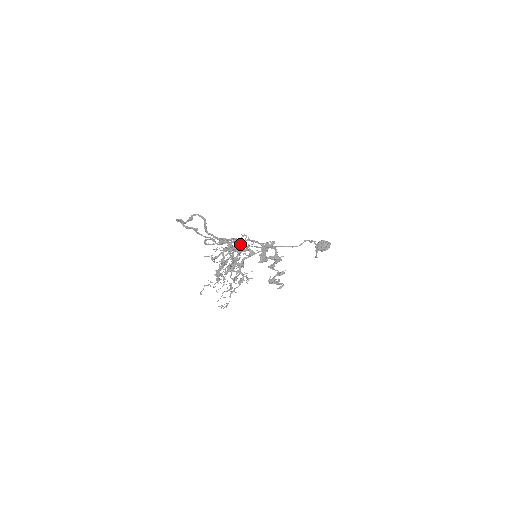
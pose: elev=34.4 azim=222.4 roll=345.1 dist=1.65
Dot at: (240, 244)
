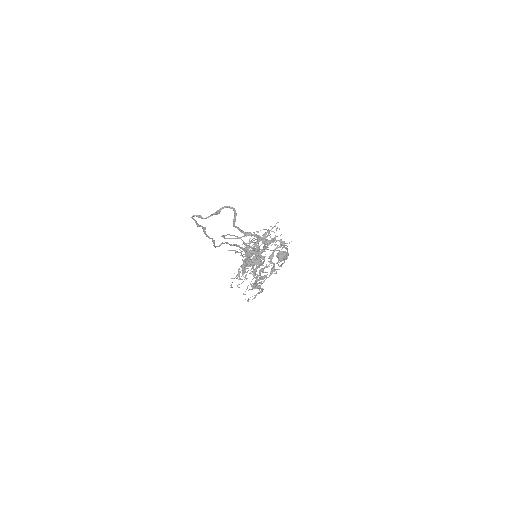
Dot at: occluded
